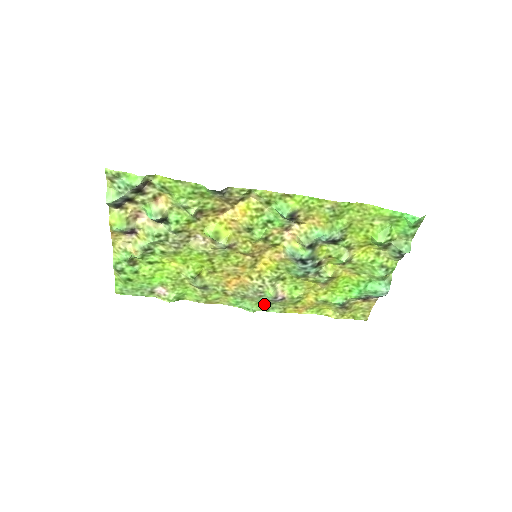
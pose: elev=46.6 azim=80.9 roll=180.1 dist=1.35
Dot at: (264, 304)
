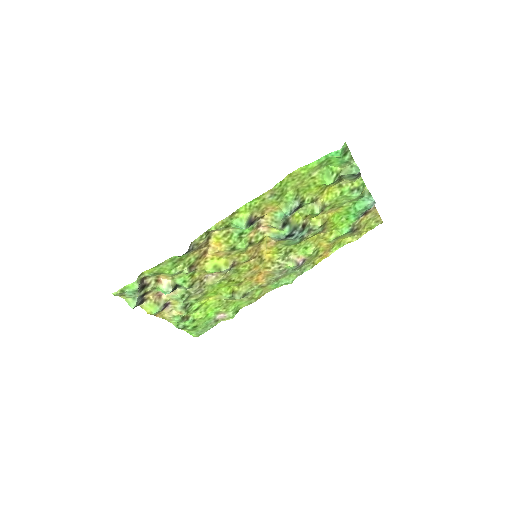
Dot at: (295, 272)
